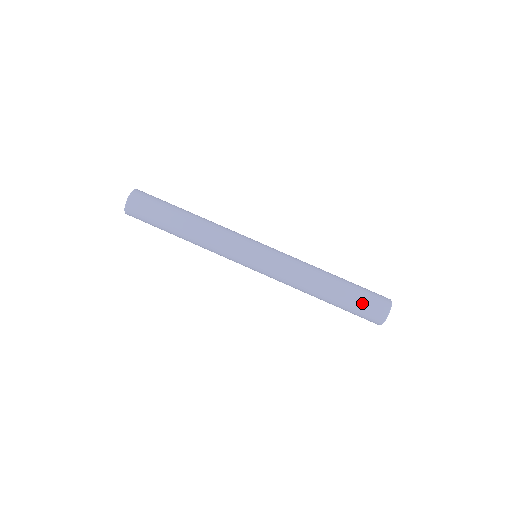
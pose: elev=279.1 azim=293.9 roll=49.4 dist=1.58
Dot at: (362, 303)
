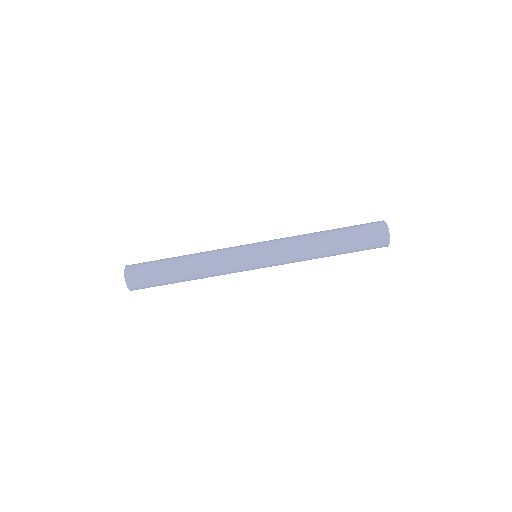
Dot at: (362, 232)
